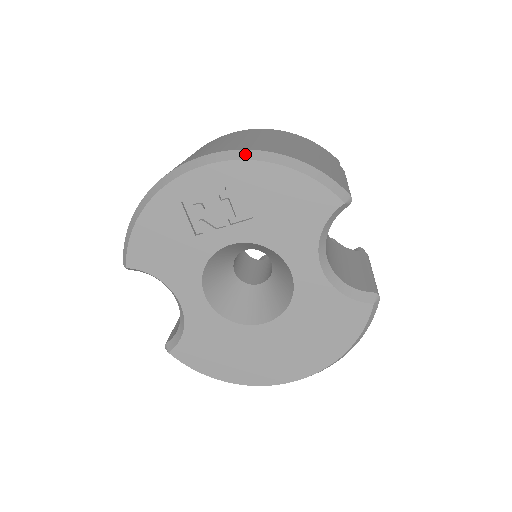
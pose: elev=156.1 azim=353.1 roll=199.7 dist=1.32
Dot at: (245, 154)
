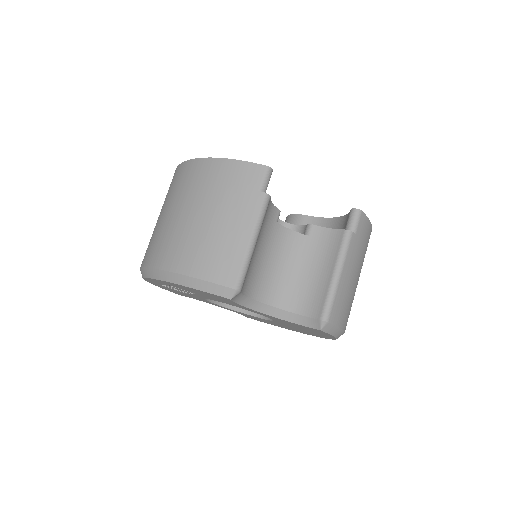
Dot at: (154, 274)
